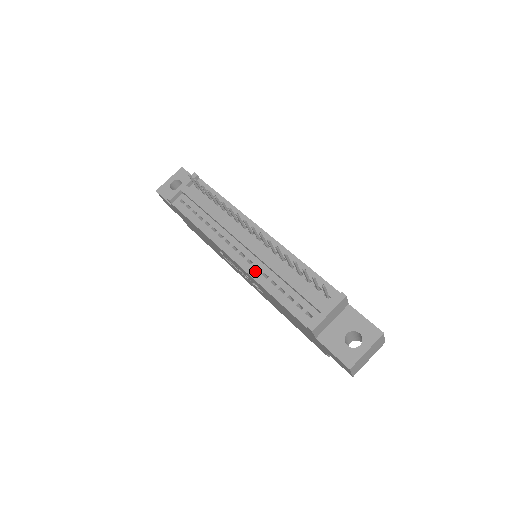
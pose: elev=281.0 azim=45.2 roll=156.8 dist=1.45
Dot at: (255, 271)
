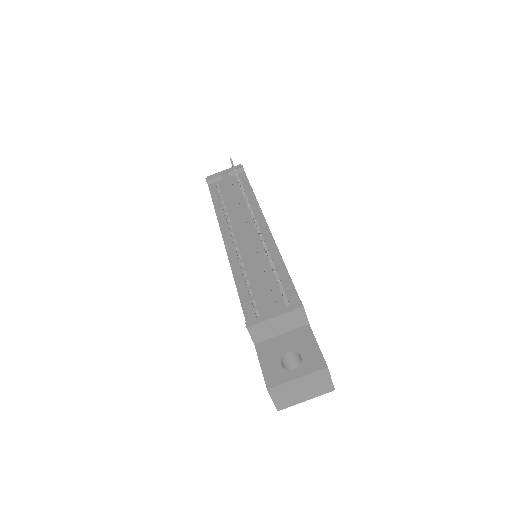
Dot at: (236, 258)
